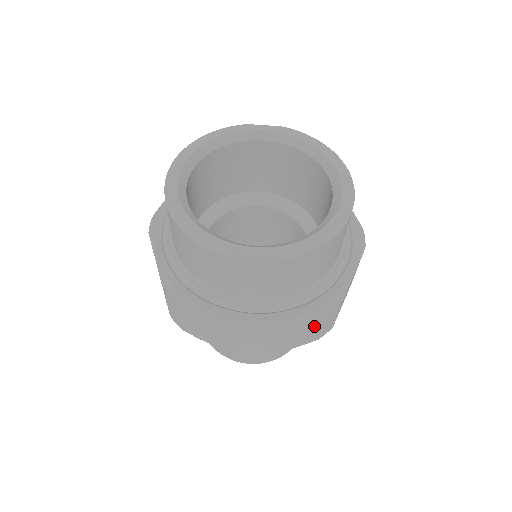
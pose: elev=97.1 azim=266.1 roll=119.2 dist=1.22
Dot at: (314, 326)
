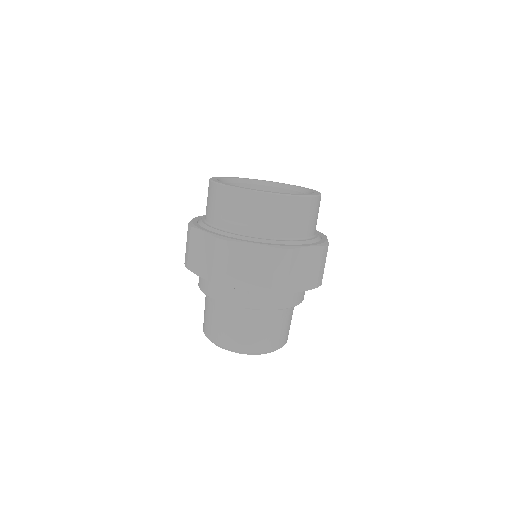
Dot at: (267, 267)
